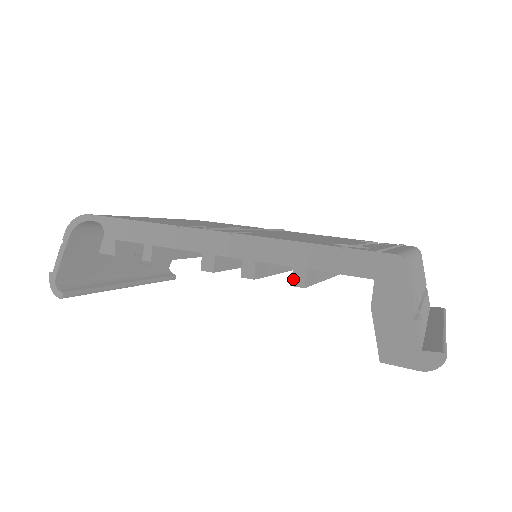
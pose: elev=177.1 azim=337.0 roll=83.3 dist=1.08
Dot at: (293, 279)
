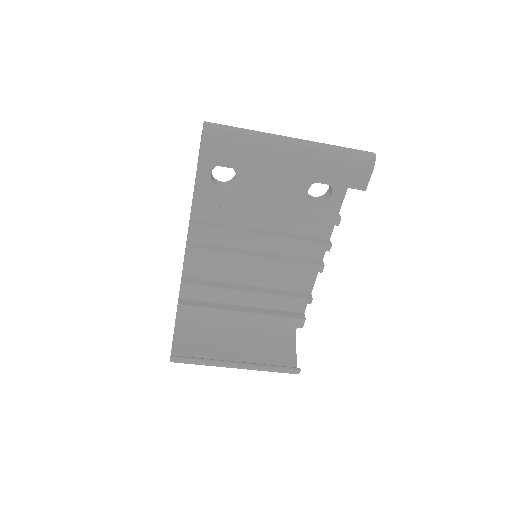
Dot at: (192, 200)
